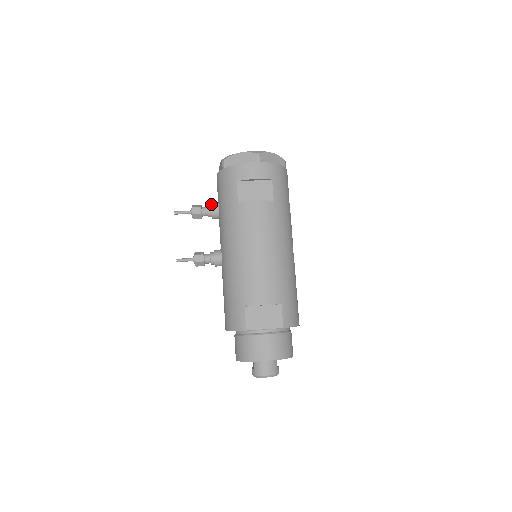
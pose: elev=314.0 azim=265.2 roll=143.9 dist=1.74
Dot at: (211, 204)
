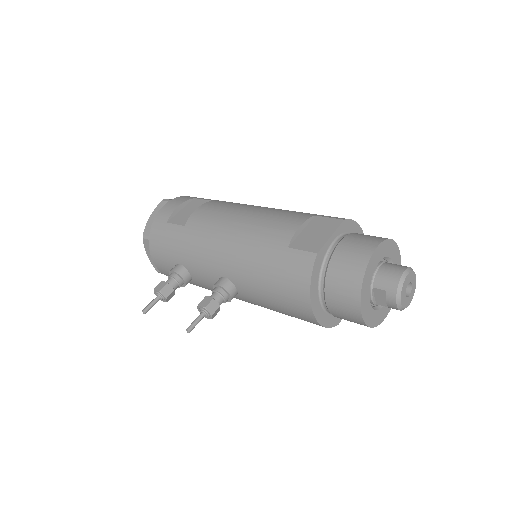
Dot at: (169, 271)
